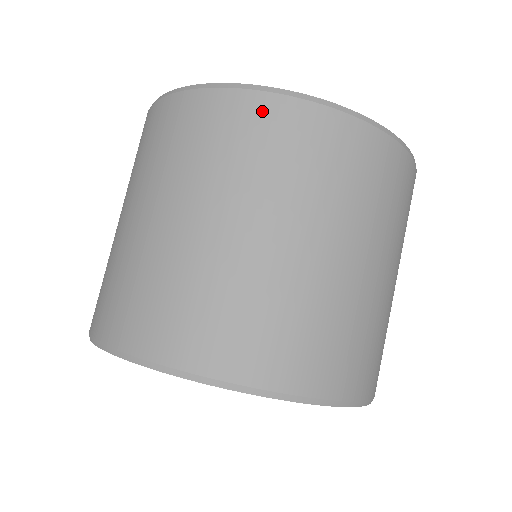
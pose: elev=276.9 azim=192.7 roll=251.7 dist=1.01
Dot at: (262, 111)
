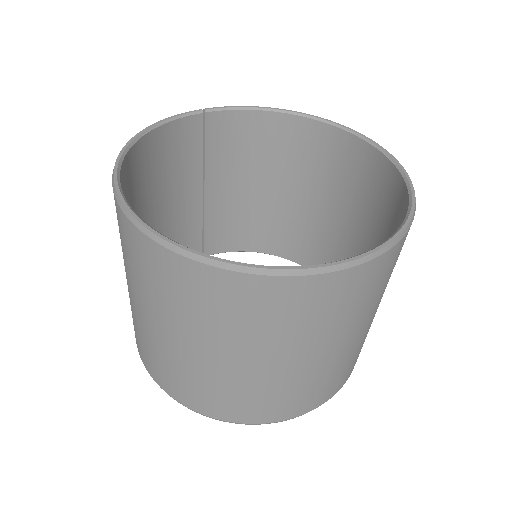
Dot at: (289, 292)
